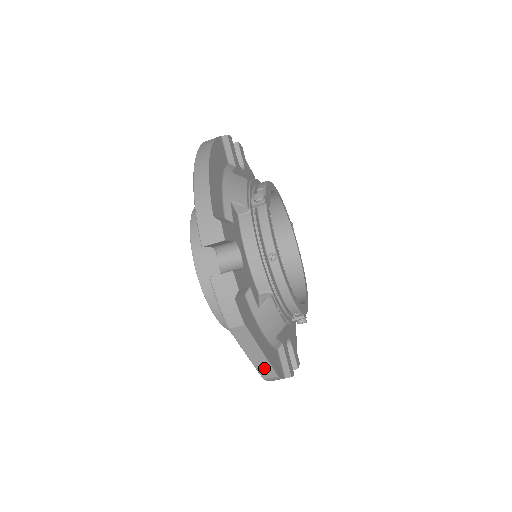
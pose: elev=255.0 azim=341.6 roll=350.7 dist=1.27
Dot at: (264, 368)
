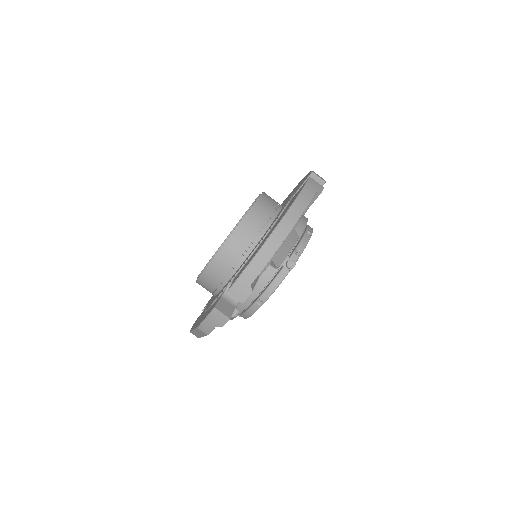
Dot at: (196, 334)
